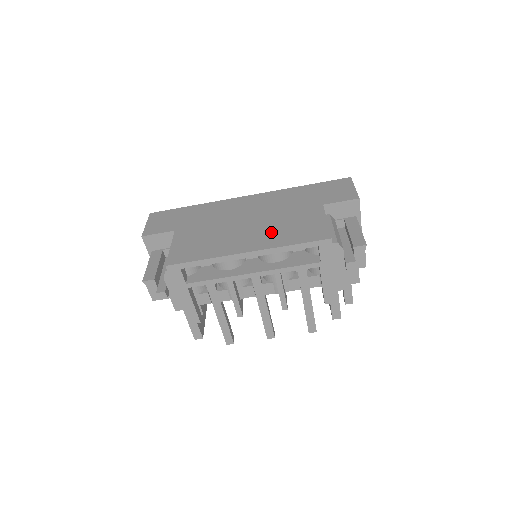
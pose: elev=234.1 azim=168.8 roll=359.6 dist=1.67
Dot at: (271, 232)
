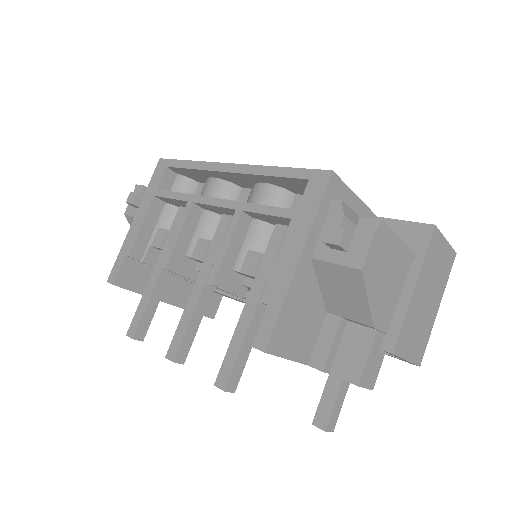
Dot at: occluded
